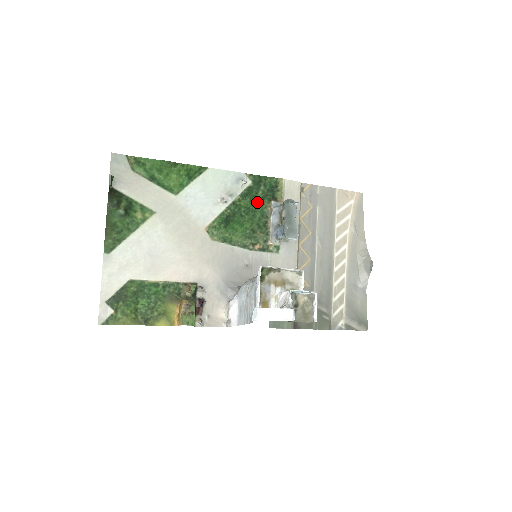
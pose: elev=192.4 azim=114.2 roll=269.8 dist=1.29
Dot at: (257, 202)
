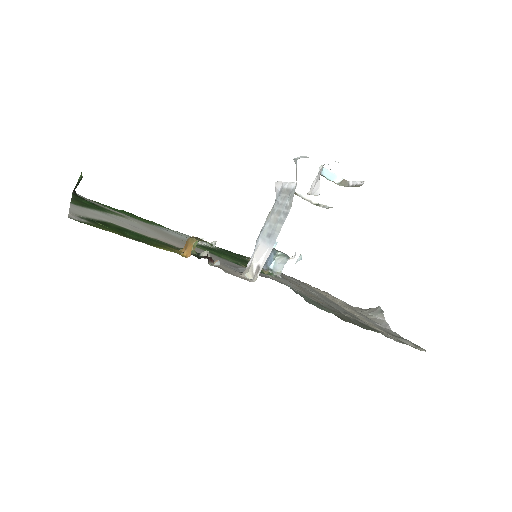
Dot at: (233, 255)
